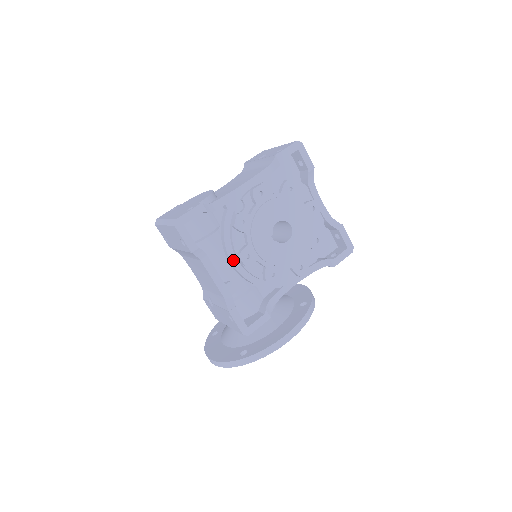
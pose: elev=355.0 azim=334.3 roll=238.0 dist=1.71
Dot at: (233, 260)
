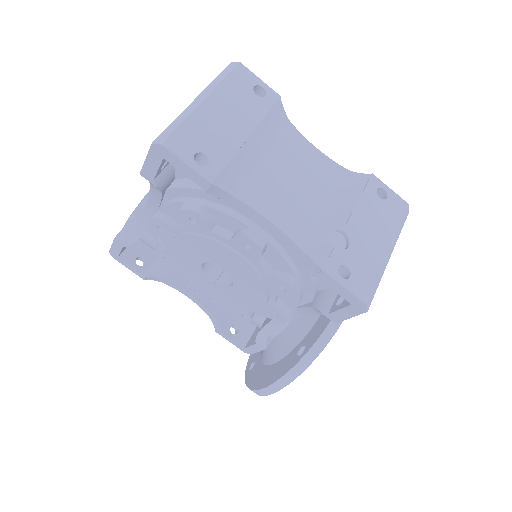
Dot at: occluded
